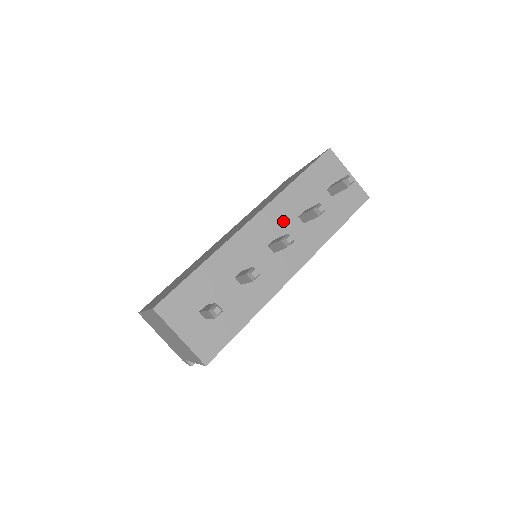
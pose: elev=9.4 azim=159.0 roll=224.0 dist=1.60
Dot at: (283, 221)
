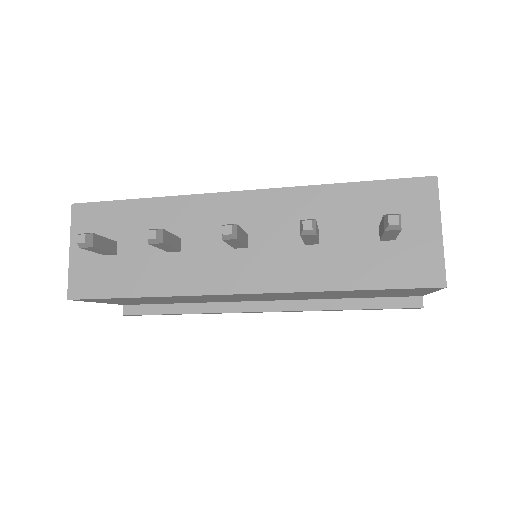
Dot at: (279, 221)
